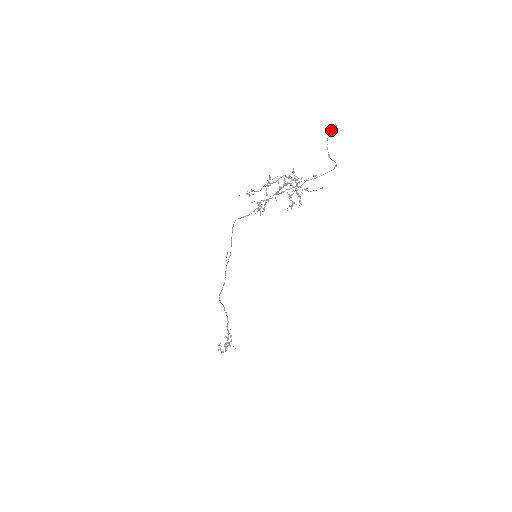
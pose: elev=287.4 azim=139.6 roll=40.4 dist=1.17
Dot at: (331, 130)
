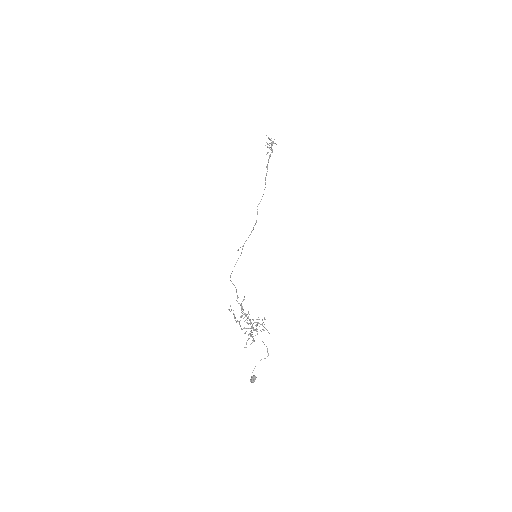
Dot at: (253, 380)
